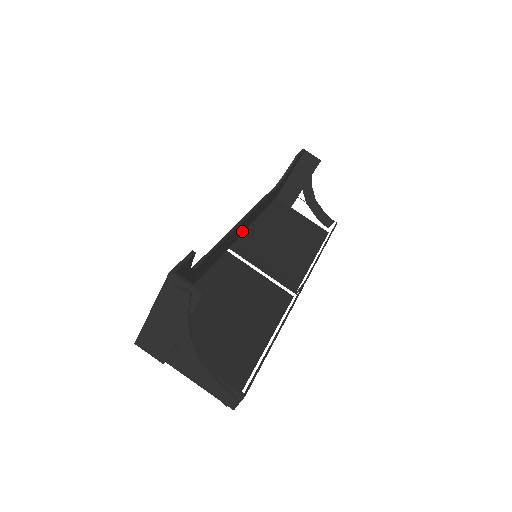
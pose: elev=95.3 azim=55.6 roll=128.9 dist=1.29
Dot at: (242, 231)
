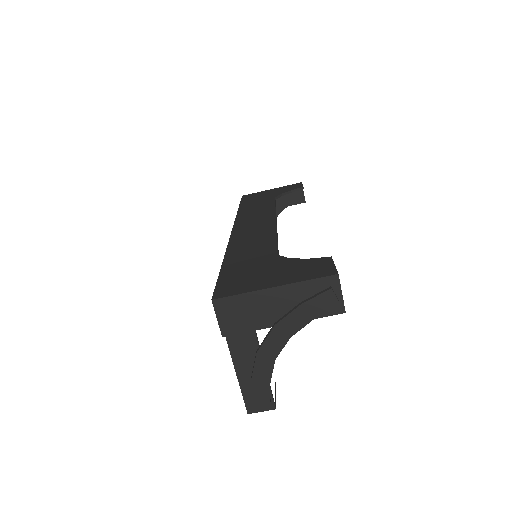
Dot at: occluded
